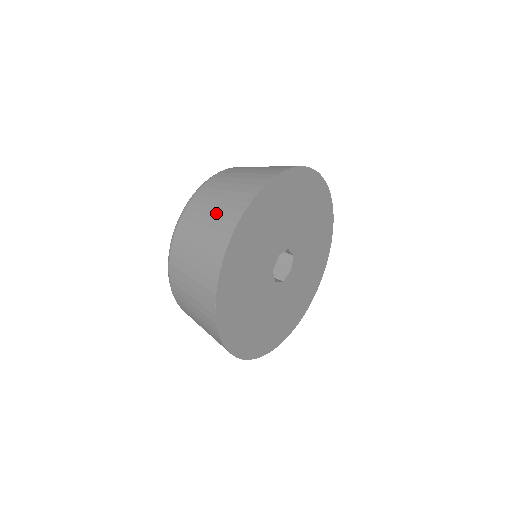
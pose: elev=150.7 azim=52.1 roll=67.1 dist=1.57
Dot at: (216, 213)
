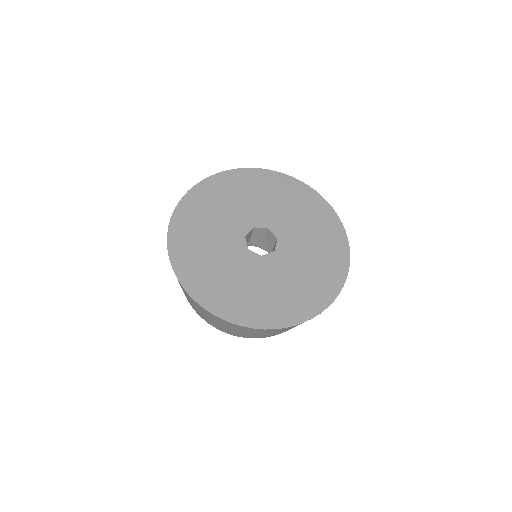
Dot at: occluded
